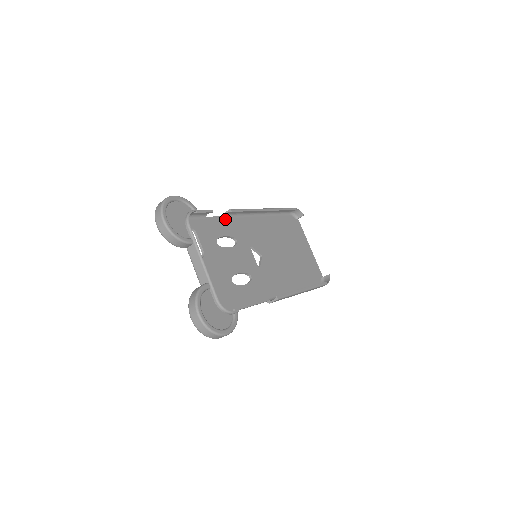
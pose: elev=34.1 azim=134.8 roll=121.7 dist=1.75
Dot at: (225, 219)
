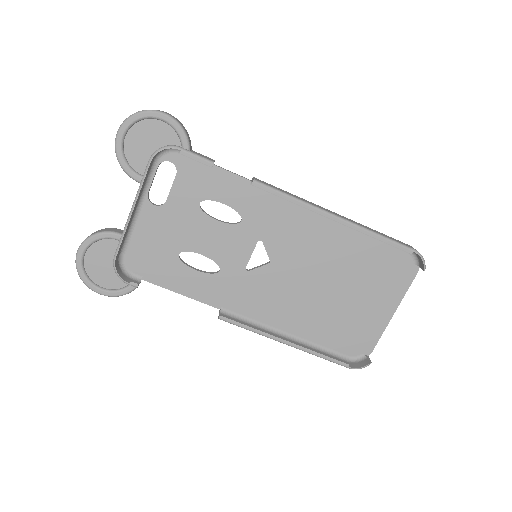
Dot at: (249, 185)
